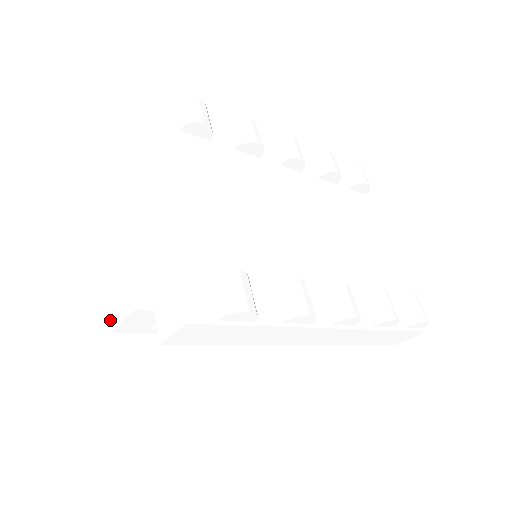
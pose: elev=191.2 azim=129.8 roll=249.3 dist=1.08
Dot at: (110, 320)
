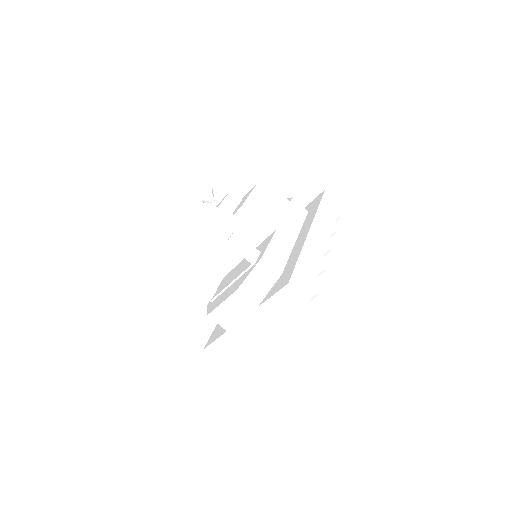
Dot at: (173, 278)
